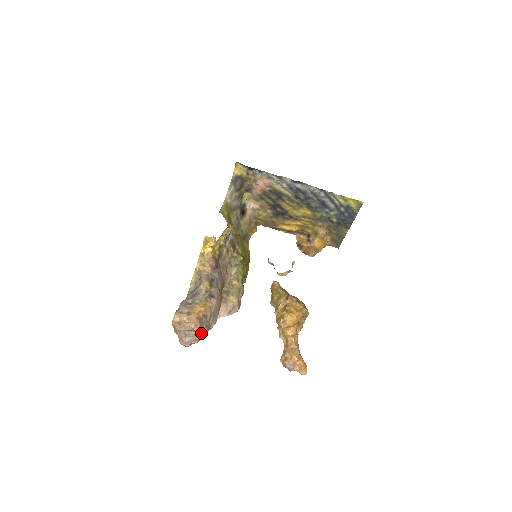
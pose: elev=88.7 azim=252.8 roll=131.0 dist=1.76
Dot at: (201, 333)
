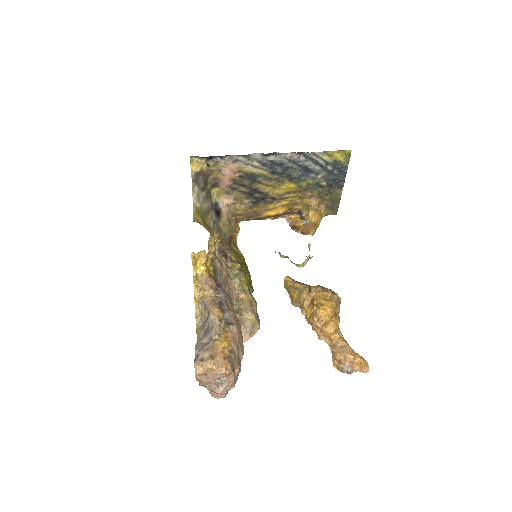
Dot at: (235, 374)
